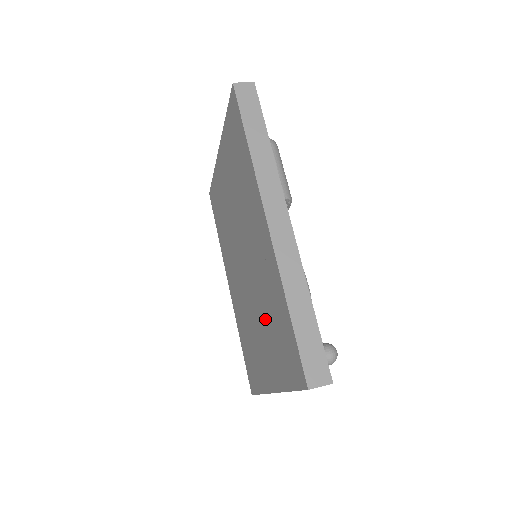
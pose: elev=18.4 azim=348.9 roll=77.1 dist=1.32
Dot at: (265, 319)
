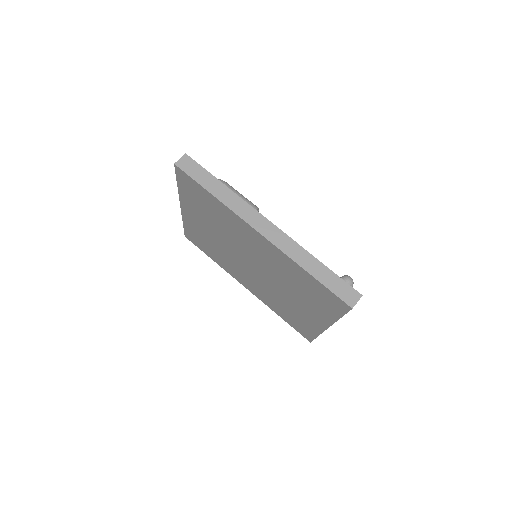
Dot at: (293, 289)
